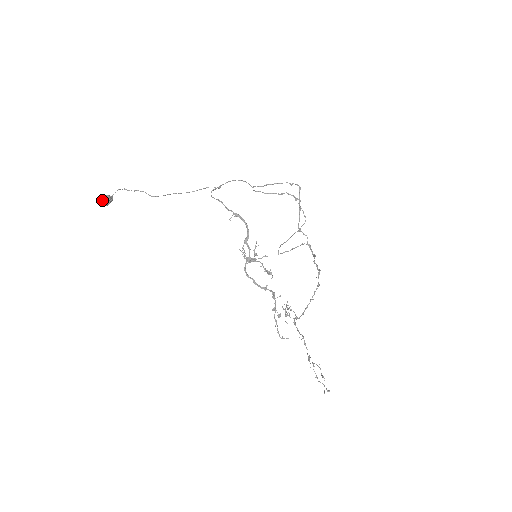
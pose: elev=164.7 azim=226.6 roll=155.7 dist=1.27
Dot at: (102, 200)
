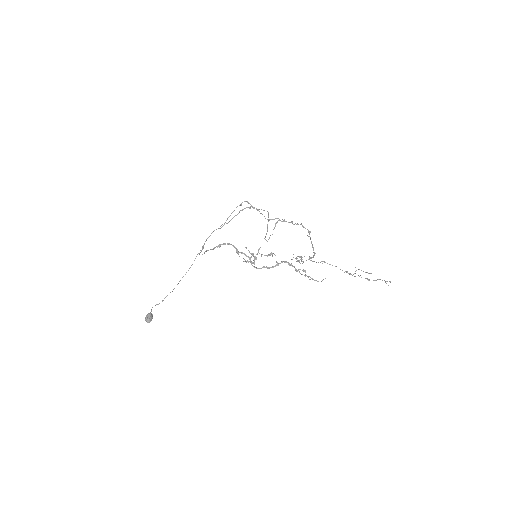
Dot at: (146, 319)
